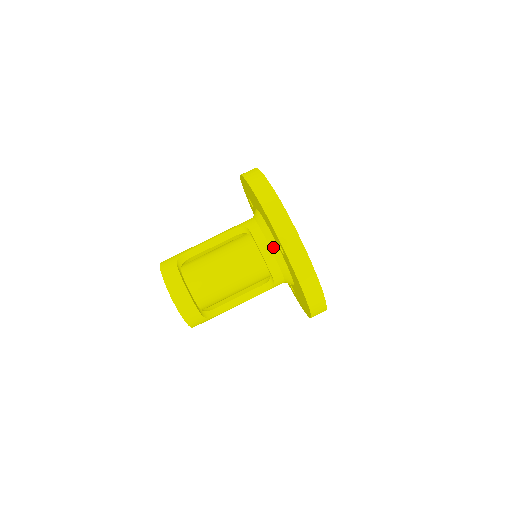
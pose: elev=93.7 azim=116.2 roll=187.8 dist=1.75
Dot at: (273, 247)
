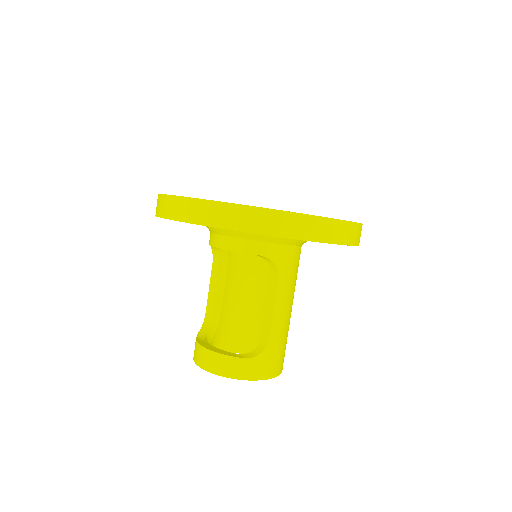
Dot at: (219, 231)
